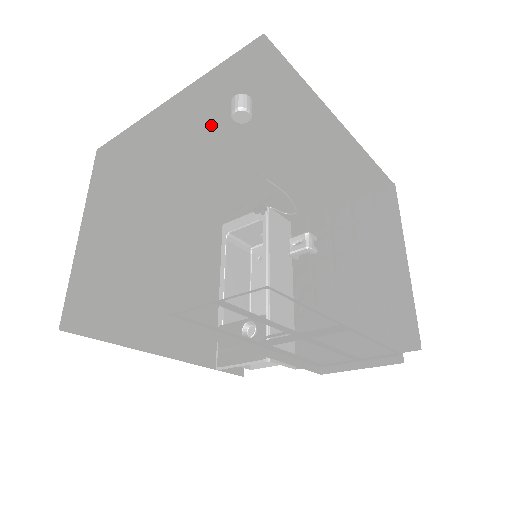
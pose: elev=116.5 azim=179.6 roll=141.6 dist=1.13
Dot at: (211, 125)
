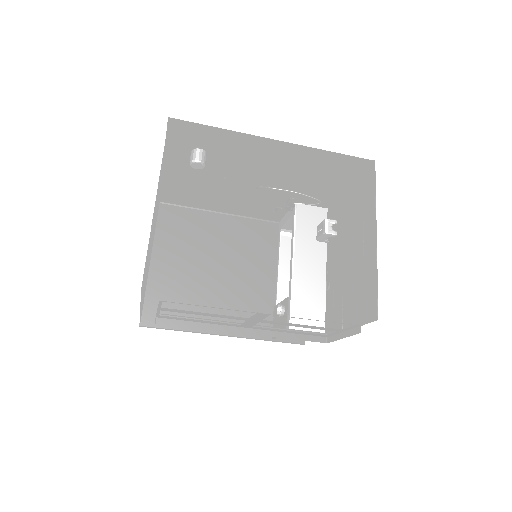
Dot at: (199, 170)
